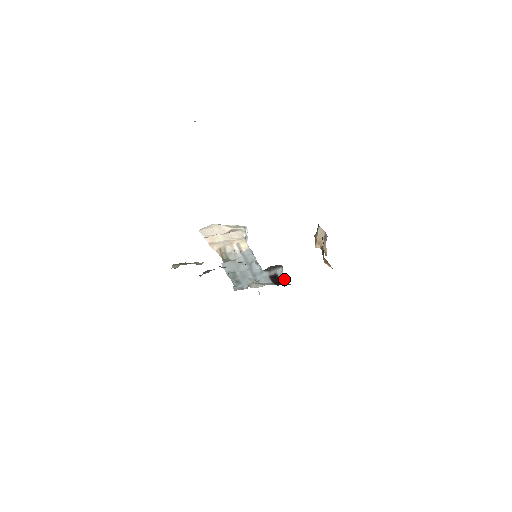
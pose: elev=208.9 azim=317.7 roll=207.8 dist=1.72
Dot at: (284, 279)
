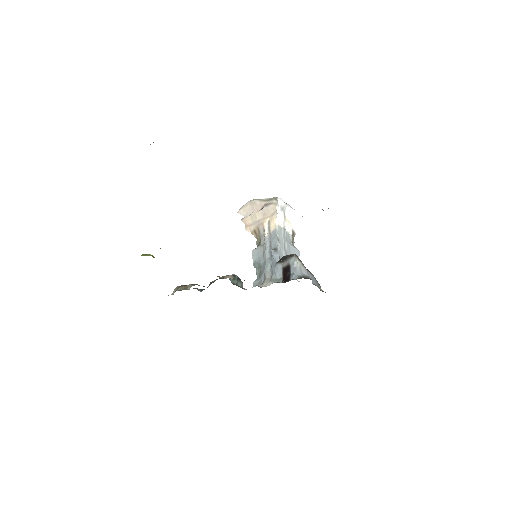
Dot at: (293, 272)
